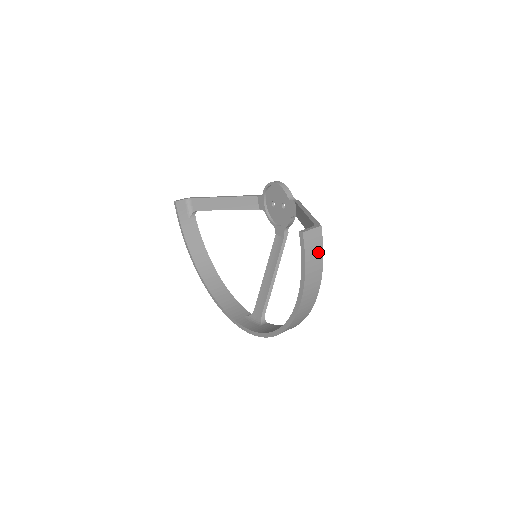
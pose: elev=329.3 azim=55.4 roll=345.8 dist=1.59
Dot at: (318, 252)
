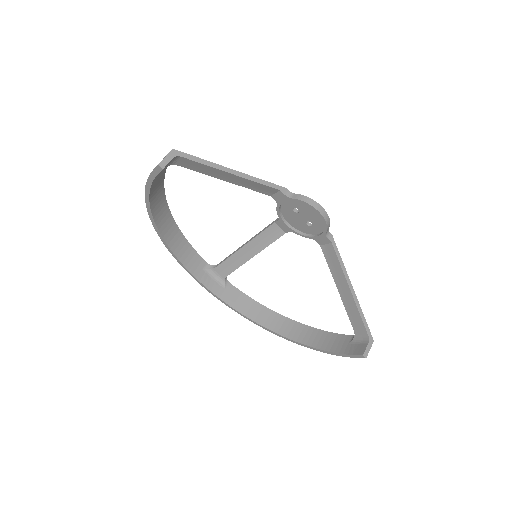
Dot at: occluded
